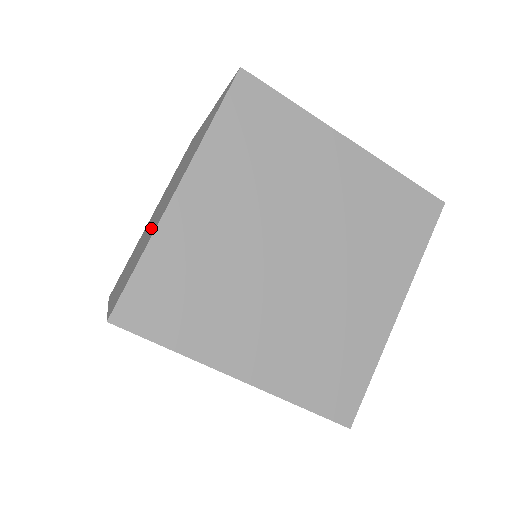
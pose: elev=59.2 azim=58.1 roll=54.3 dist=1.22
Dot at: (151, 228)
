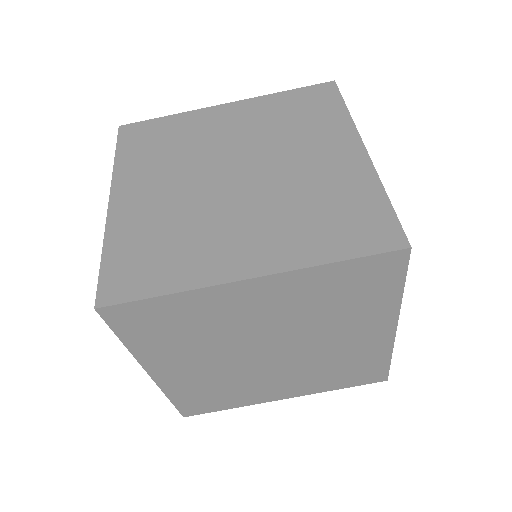
Dot at: (204, 221)
